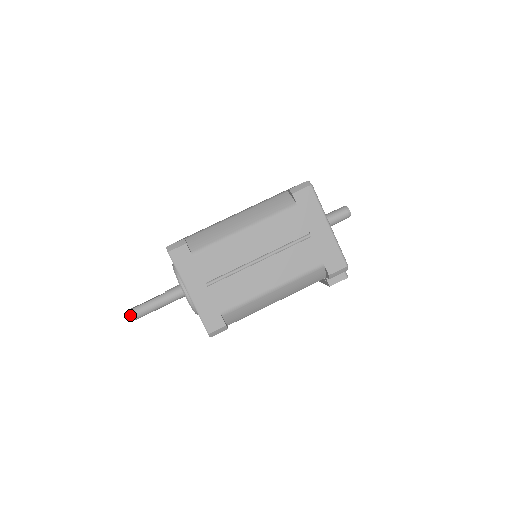
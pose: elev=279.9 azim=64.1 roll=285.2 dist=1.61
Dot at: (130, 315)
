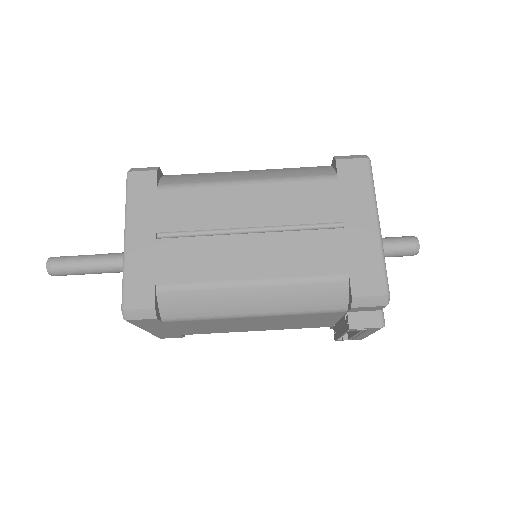
Dot at: (46, 263)
